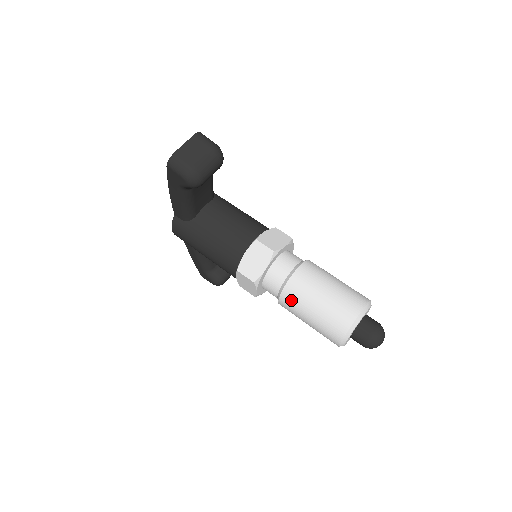
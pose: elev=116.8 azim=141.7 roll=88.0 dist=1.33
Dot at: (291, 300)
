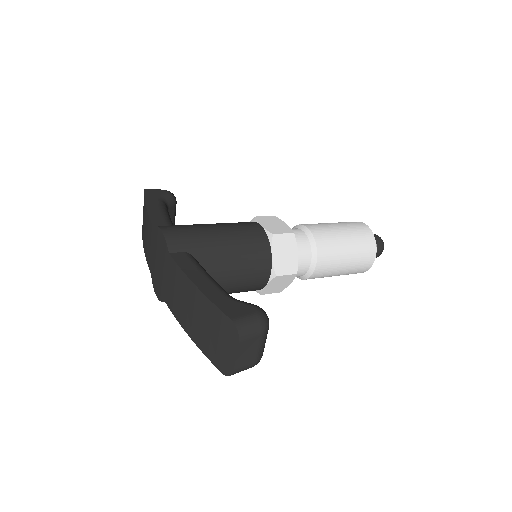
Dot at: occluded
